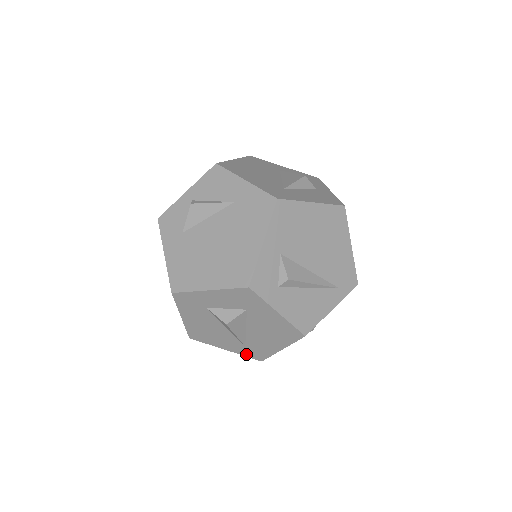
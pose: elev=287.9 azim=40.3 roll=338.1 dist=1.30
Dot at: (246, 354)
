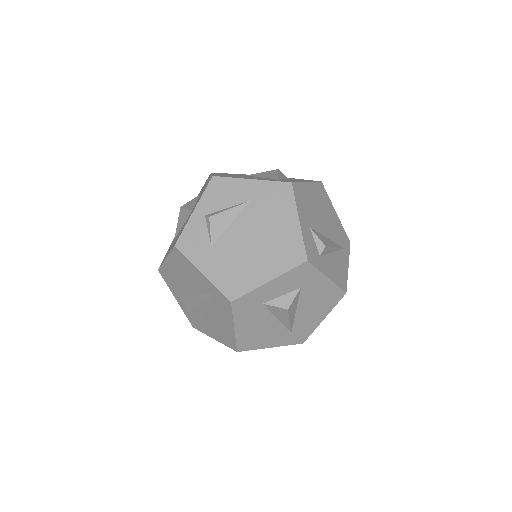
Dot at: (290, 342)
